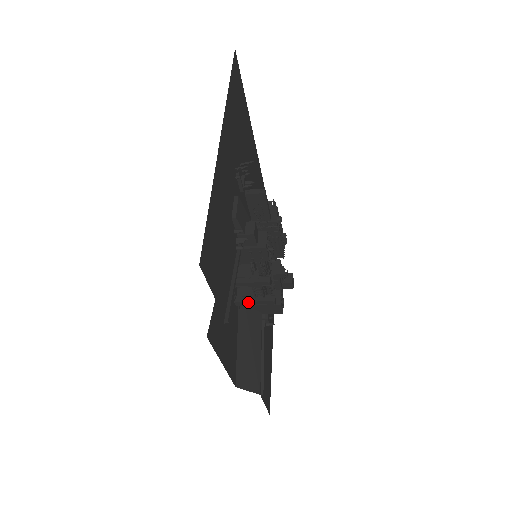
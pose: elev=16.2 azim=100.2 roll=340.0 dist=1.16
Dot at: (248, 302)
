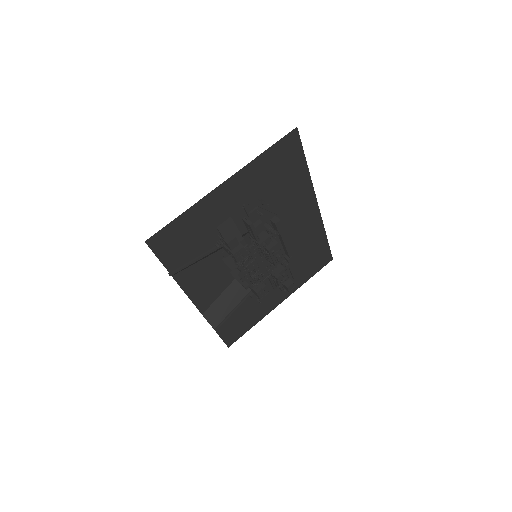
Dot at: (236, 278)
